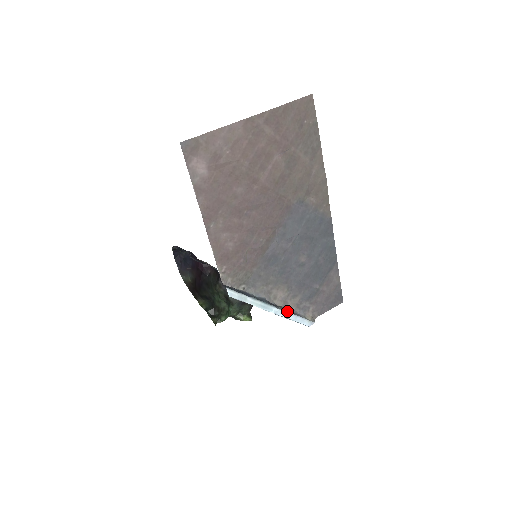
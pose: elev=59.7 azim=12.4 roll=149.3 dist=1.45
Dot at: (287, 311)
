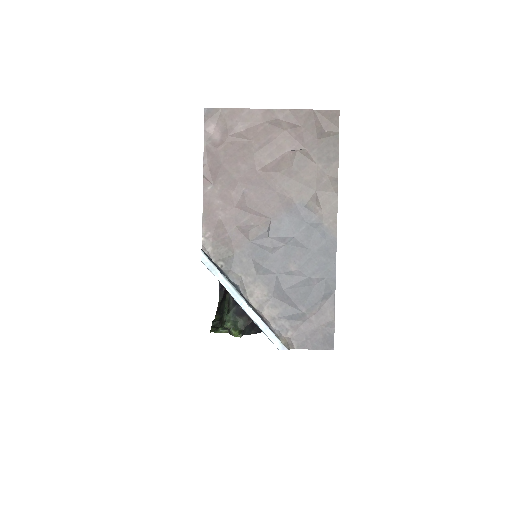
Dot at: (258, 315)
